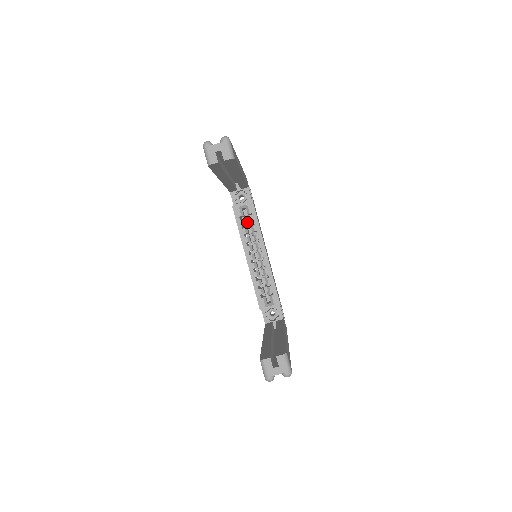
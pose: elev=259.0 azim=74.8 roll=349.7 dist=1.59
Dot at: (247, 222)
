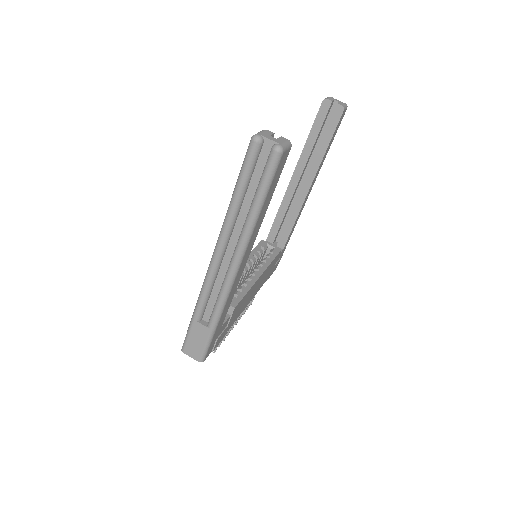
Dot at: occluded
